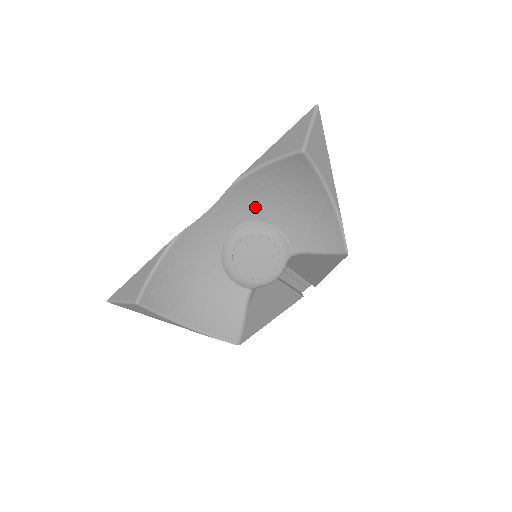
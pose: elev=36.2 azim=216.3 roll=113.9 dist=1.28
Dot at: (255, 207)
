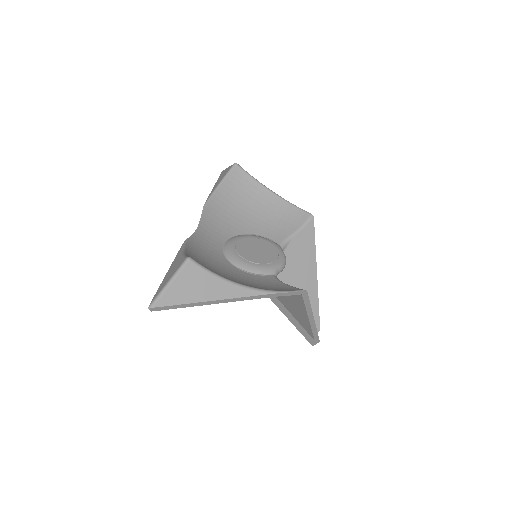
Dot at: (229, 225)
